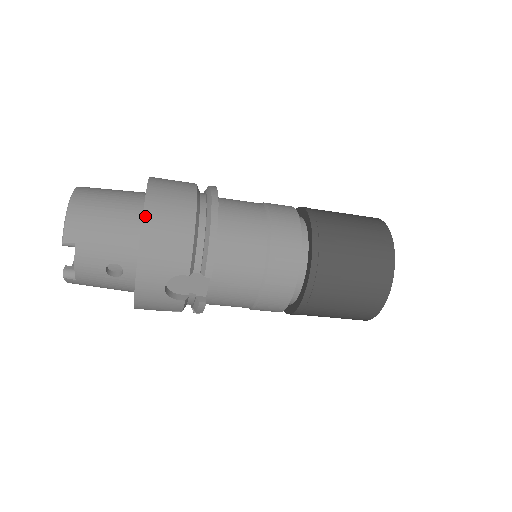
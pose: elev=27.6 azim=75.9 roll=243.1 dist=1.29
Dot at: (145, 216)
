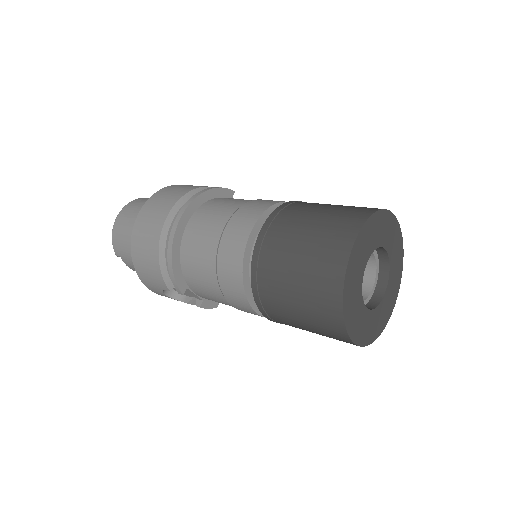
Dot at: (132, 244)
